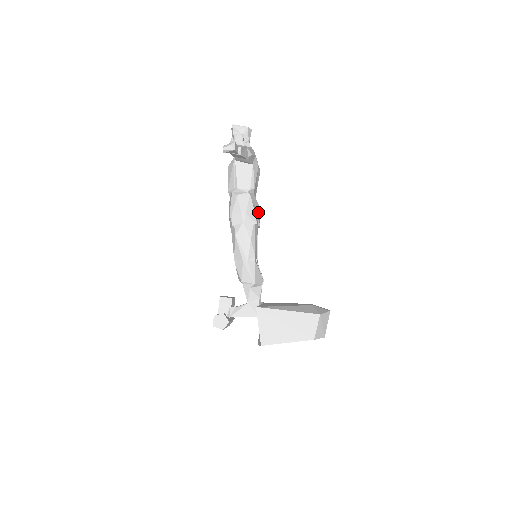
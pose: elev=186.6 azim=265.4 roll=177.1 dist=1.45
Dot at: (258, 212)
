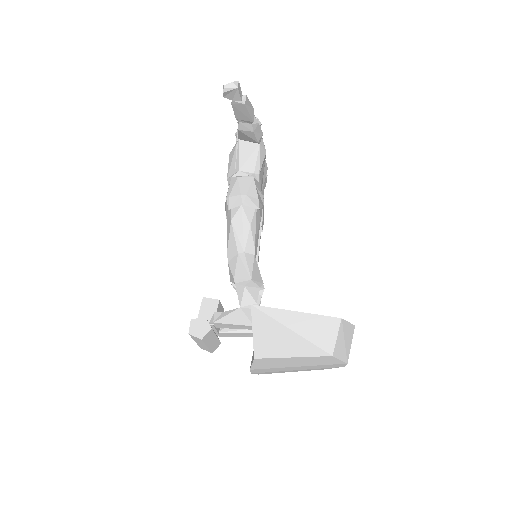
Dot at: (262, 204)
